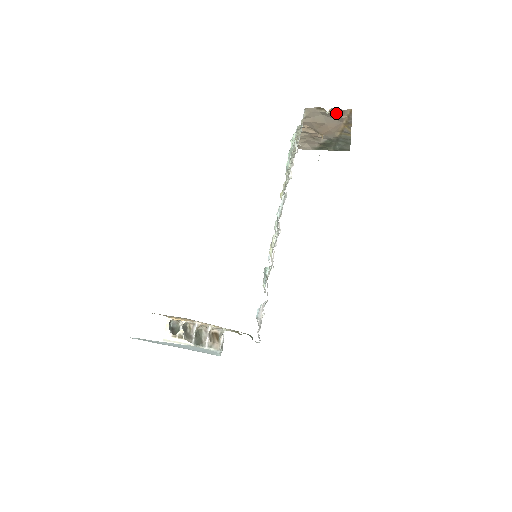
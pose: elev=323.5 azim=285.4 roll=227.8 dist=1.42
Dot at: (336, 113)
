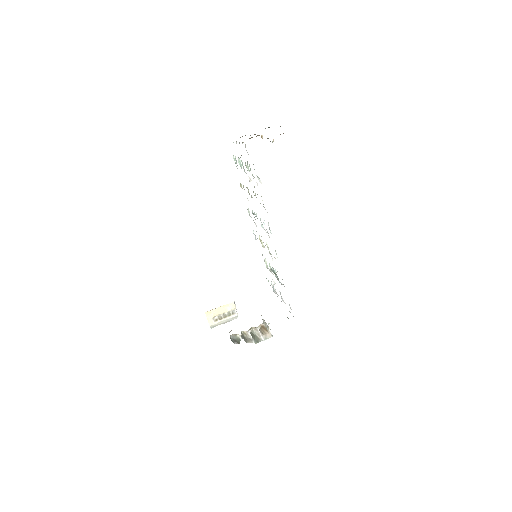
Dot at: occluded
